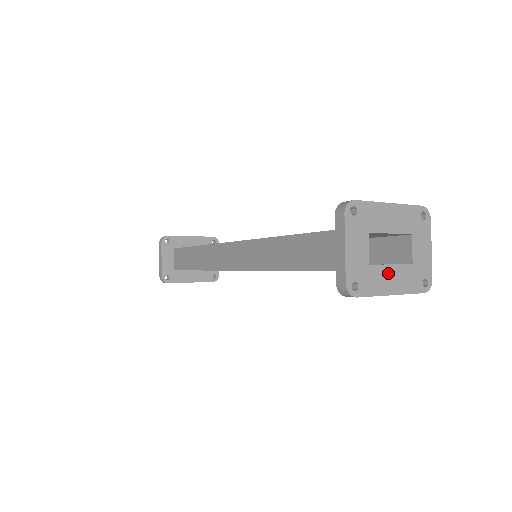
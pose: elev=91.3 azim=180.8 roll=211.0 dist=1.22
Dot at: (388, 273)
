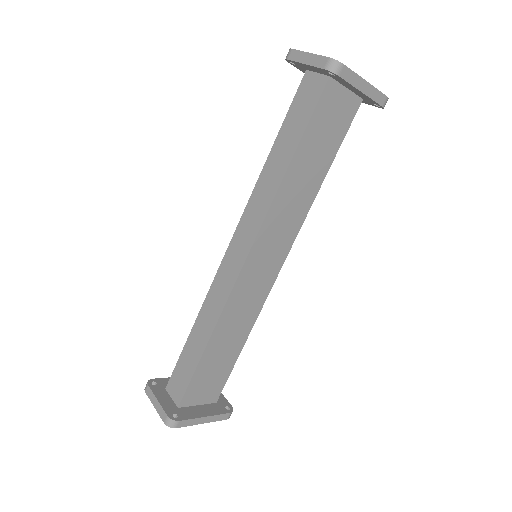
Dot at: occluded
